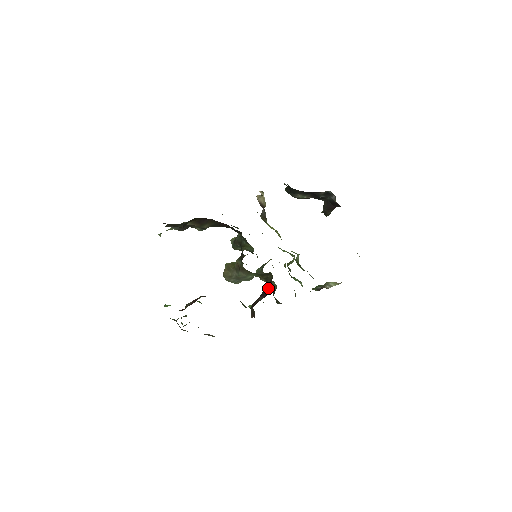
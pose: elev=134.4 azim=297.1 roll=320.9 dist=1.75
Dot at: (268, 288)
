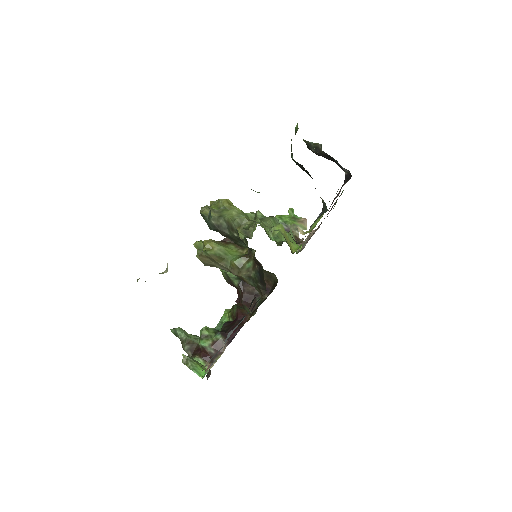
Dot at: (264, 279)
